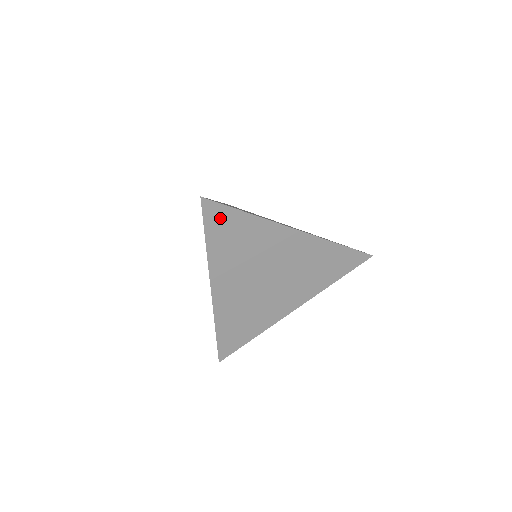
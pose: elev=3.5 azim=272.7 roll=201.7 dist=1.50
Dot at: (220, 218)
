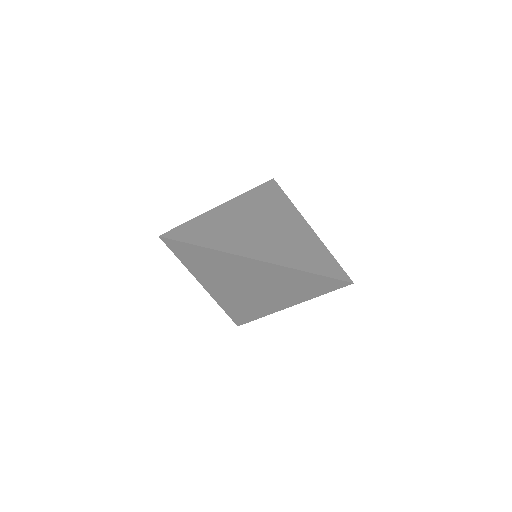
Dot at: (183, 249)
